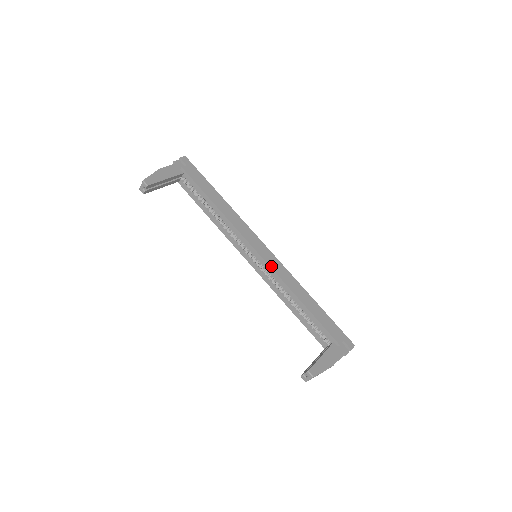
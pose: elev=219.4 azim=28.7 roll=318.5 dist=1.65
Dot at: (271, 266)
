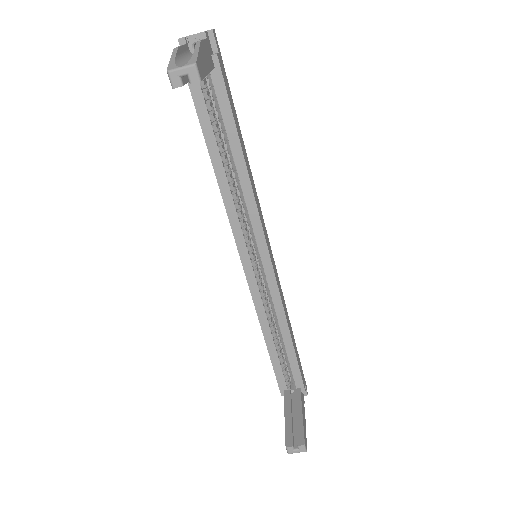
Dot at: (277, 280)
